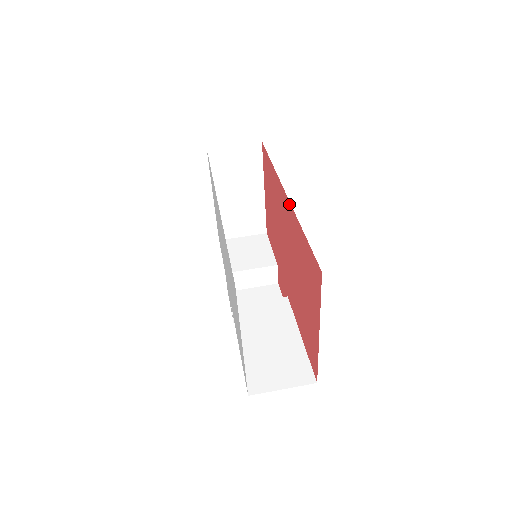
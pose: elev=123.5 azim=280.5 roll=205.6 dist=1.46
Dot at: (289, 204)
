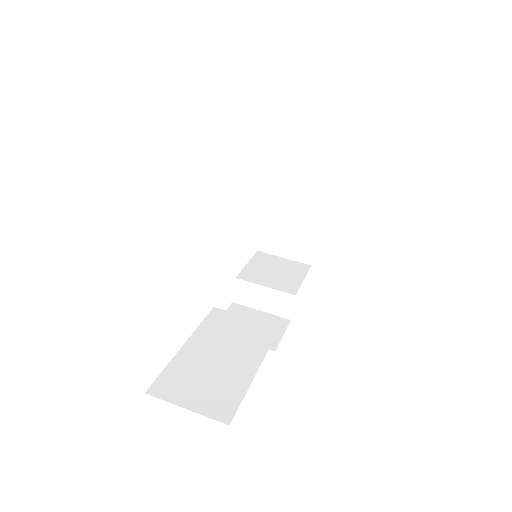
Dot at: occluded
